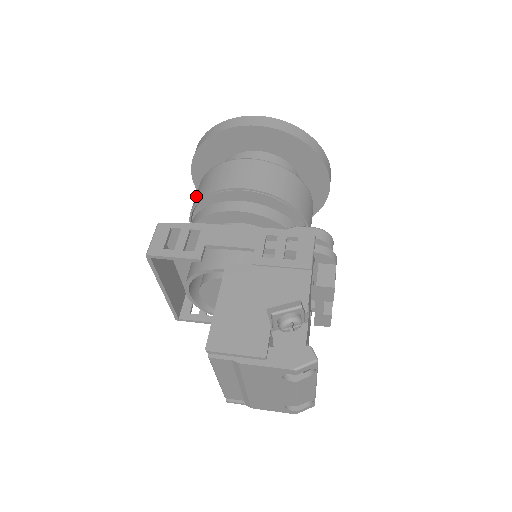
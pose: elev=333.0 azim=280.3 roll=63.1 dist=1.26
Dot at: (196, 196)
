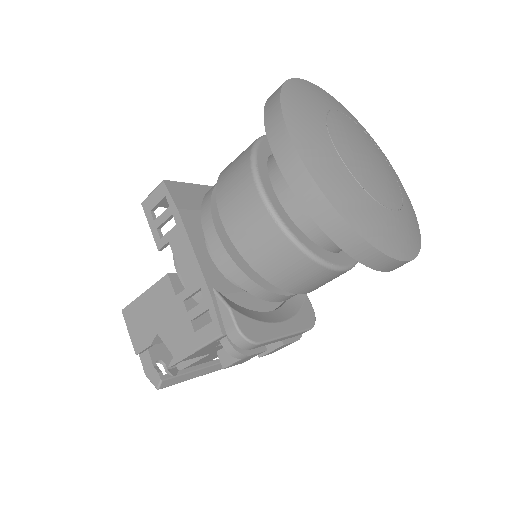
Dot at: occluded
